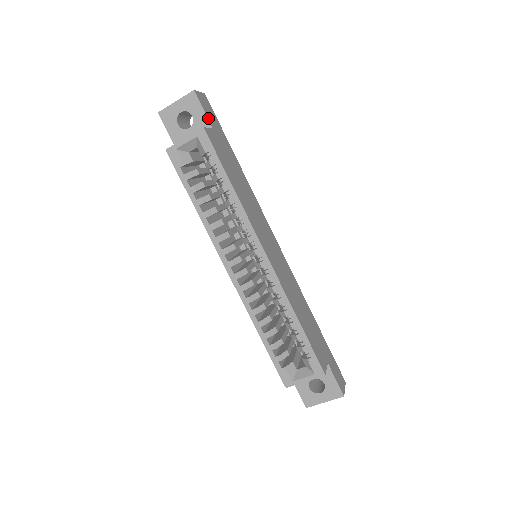
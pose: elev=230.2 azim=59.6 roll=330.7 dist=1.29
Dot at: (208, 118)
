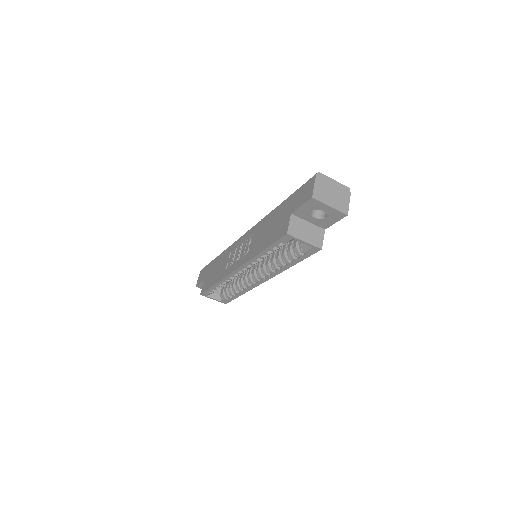
Dot at: (331, 225)
